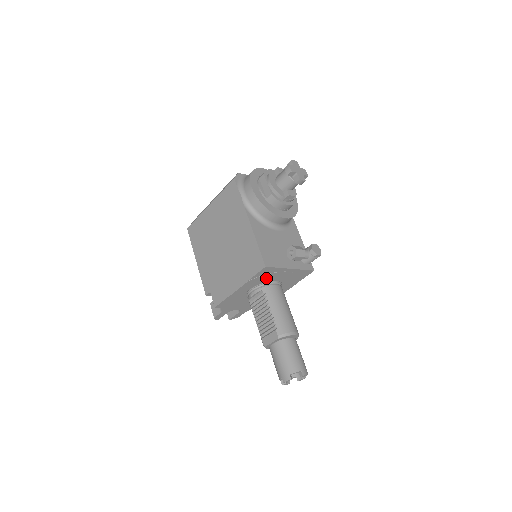
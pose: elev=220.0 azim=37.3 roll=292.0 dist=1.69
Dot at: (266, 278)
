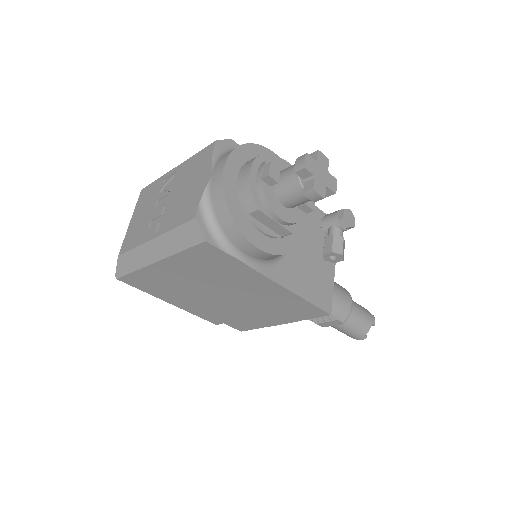
Dot at: occluded
